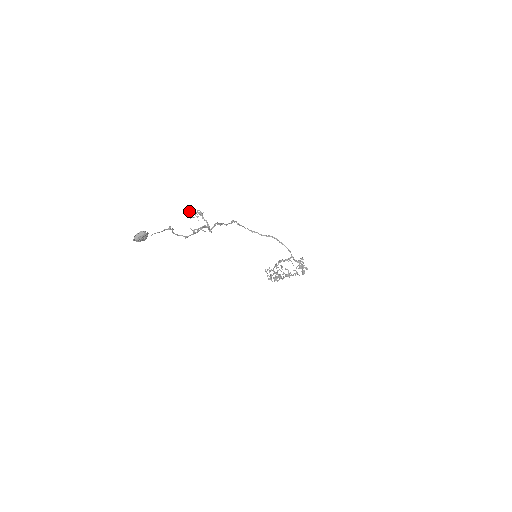
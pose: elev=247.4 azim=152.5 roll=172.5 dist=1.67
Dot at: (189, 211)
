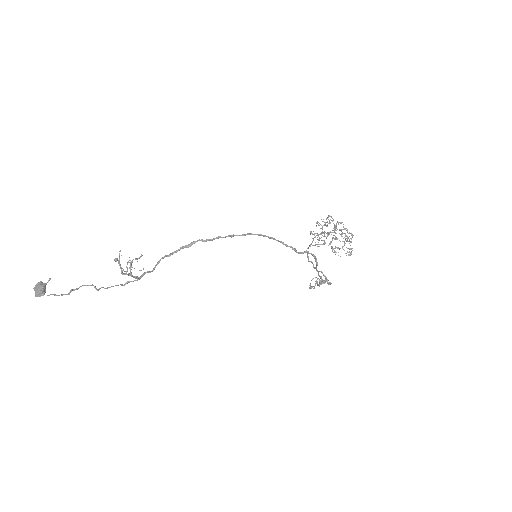
Dot at: (116, 261)
